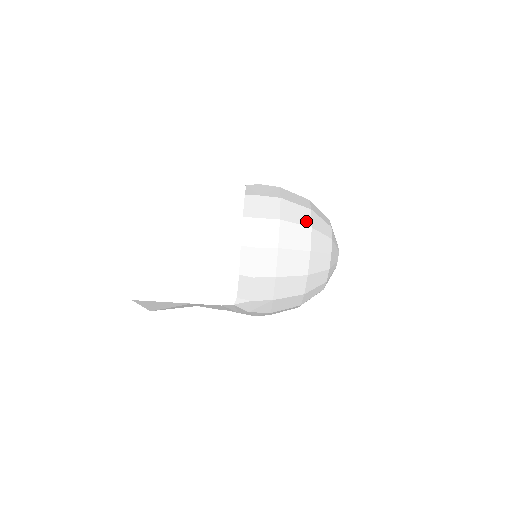
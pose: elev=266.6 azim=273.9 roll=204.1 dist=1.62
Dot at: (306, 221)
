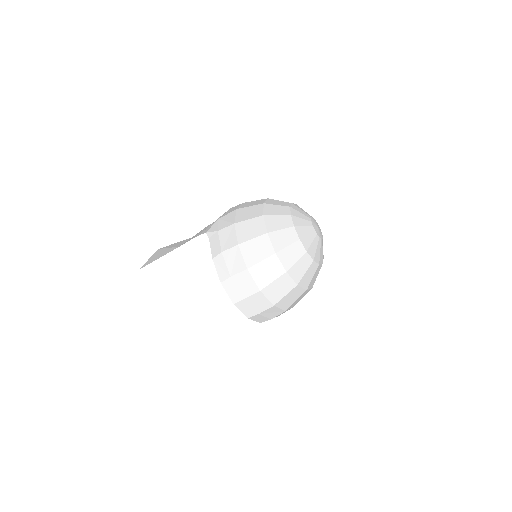
Dot at: (279, 270)
